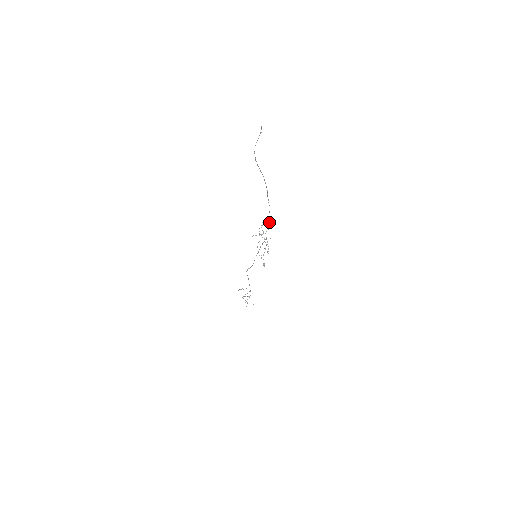
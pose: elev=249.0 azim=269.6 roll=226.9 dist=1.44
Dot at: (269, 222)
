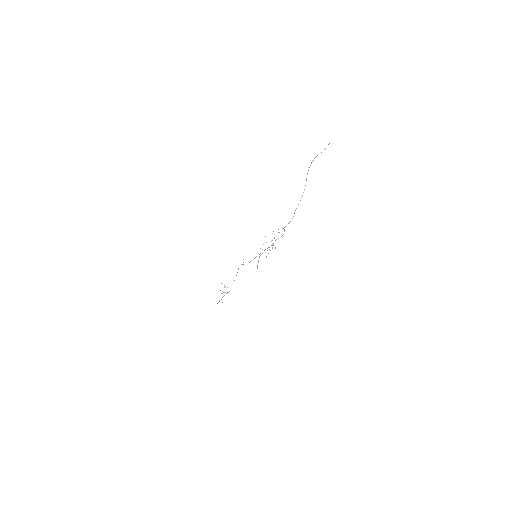
Dot at: (284, 231)
